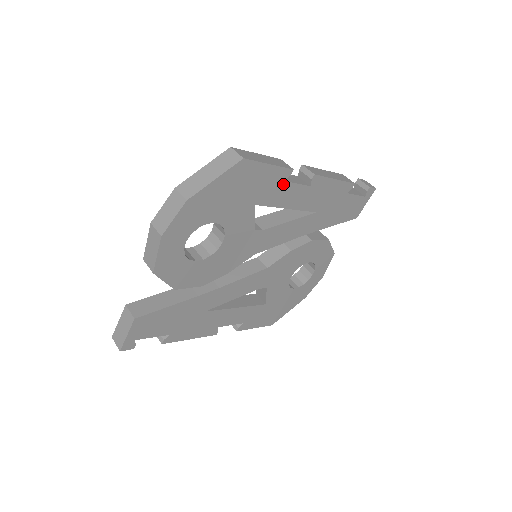
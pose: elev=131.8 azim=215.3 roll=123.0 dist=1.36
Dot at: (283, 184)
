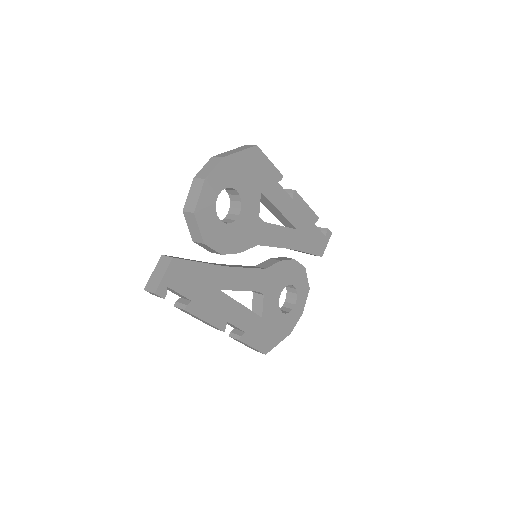
Dot at: (277, 185)
